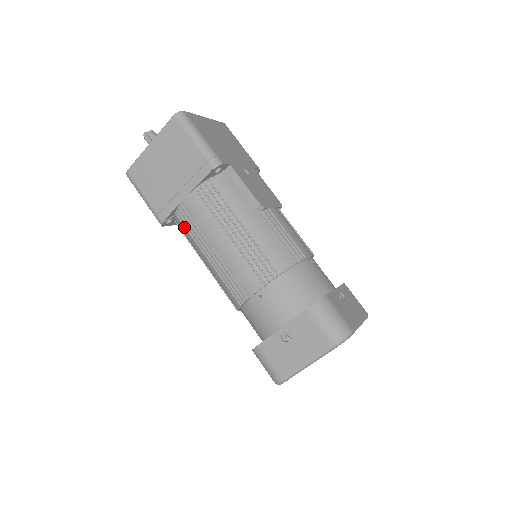
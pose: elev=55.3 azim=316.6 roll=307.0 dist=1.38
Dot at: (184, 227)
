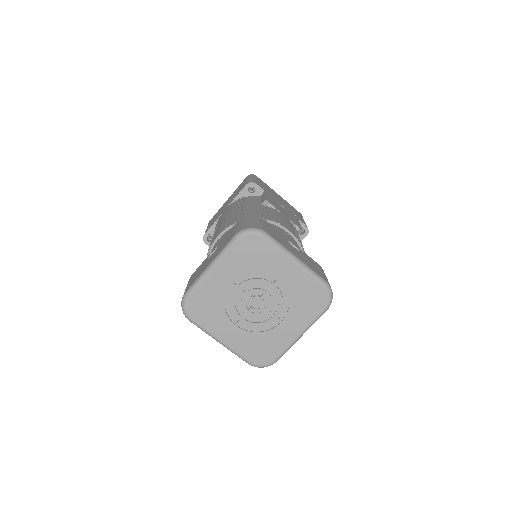
Dot at: occluded
